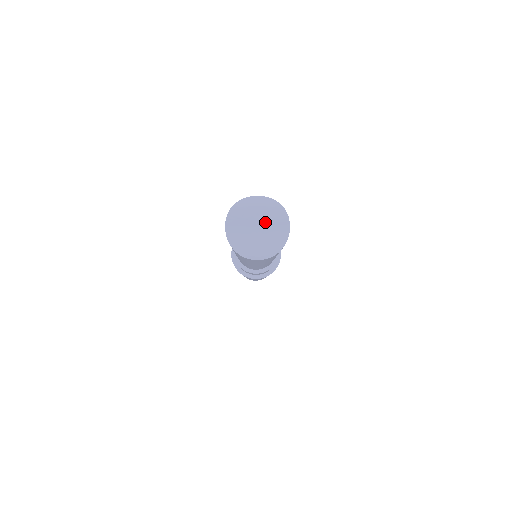
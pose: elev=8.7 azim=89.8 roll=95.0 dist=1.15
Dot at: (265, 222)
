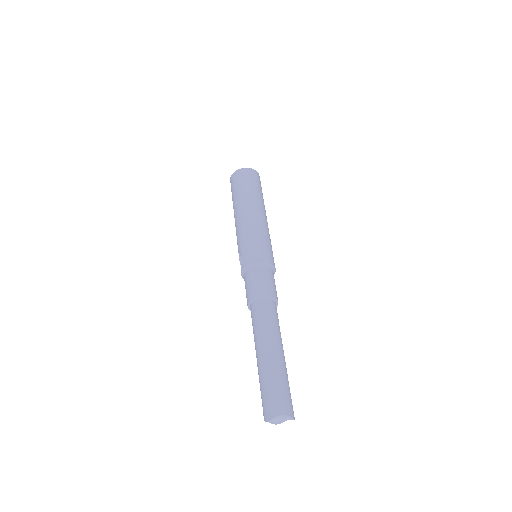
Dot at: (284, 420)
